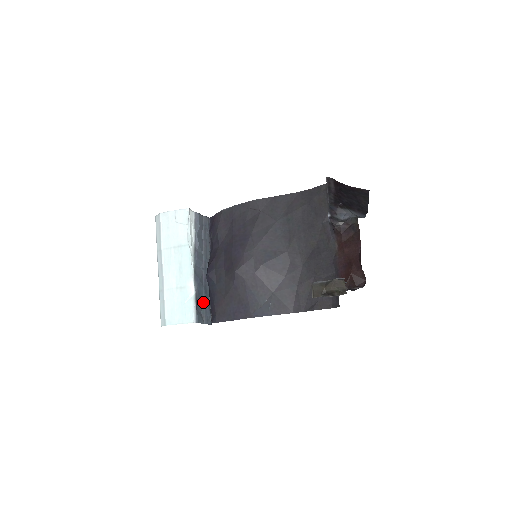
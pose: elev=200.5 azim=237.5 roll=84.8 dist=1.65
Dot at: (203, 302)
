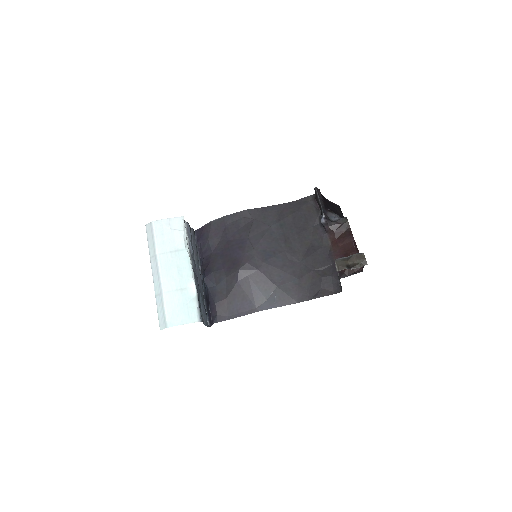
Dot at: (200, 305)
